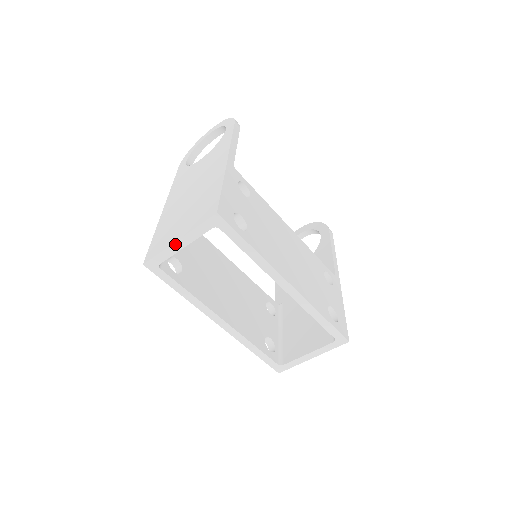
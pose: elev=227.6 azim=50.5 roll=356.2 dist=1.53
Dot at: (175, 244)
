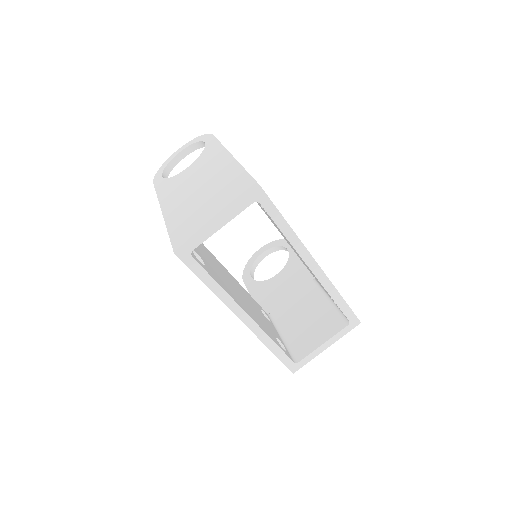
Dot at: (213, 224)
